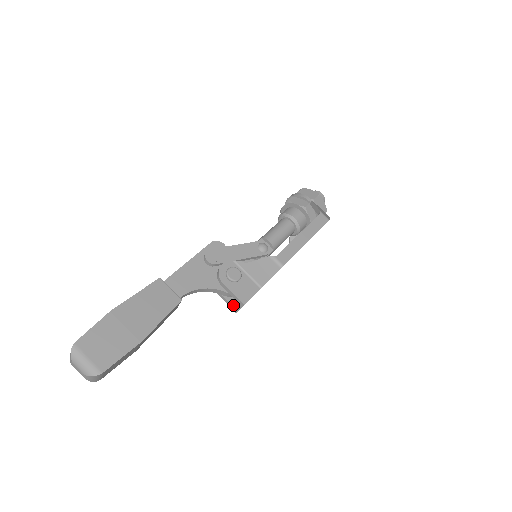
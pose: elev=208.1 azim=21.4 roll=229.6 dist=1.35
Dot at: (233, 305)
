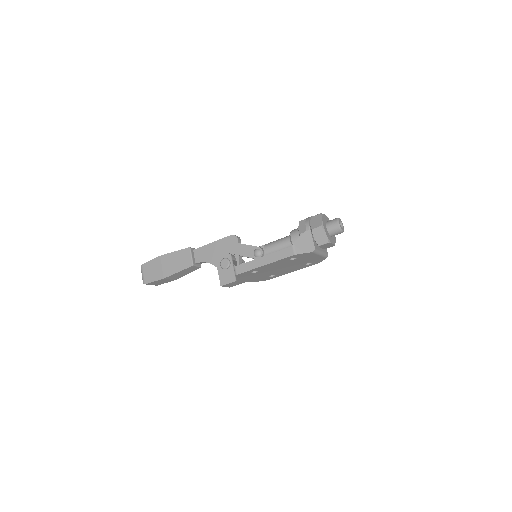
Dot at: occluded
